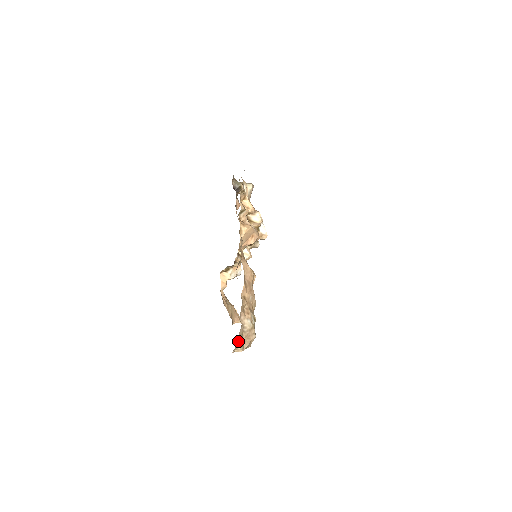
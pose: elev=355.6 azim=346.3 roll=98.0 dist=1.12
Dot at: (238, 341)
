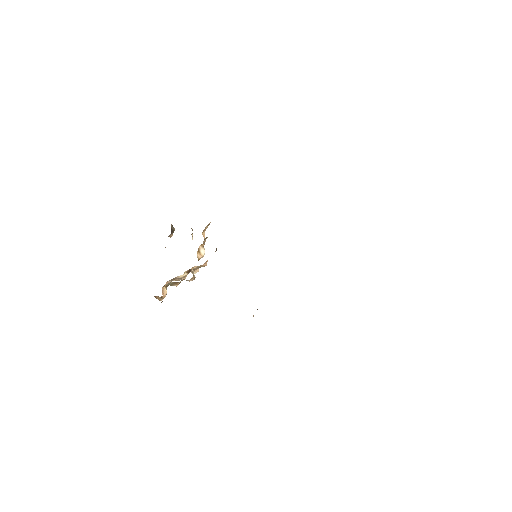
Dot at: occluded
